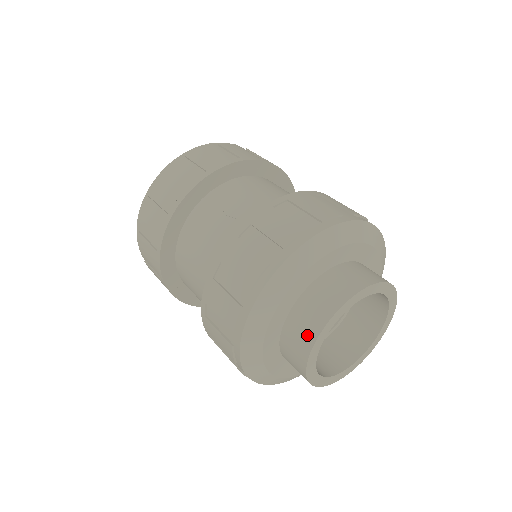
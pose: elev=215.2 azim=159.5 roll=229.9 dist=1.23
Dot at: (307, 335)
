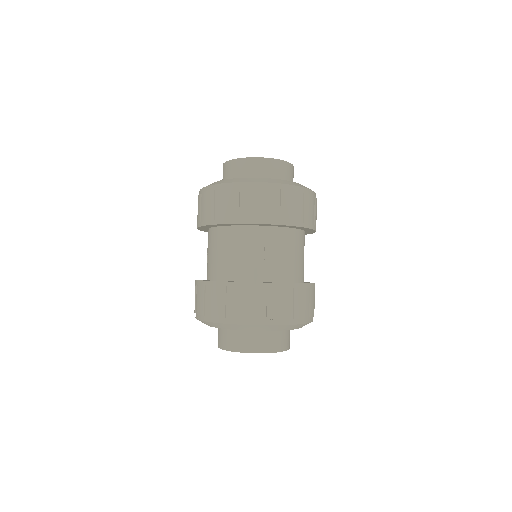
Dot at: (237, 346)
